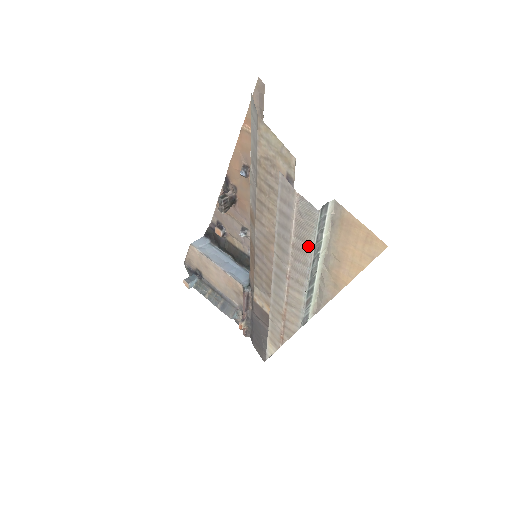
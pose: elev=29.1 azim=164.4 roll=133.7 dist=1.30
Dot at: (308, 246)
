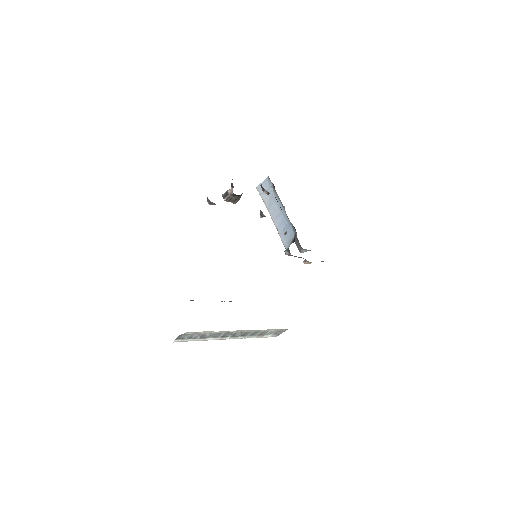
Dot at: occluded
